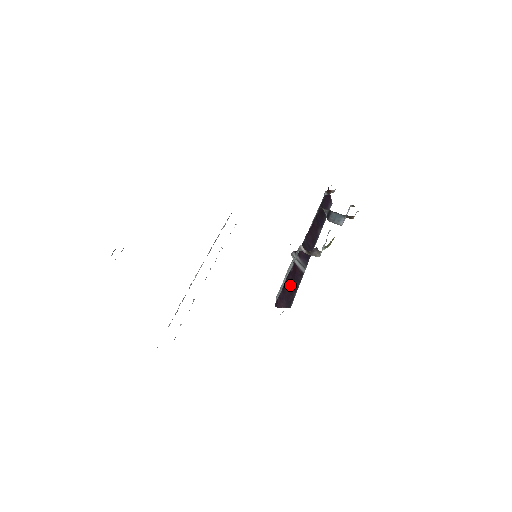
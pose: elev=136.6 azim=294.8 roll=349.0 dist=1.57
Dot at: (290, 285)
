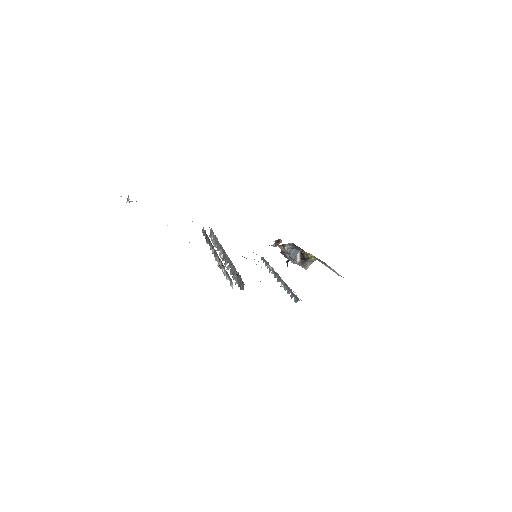
Dot at: occluded
